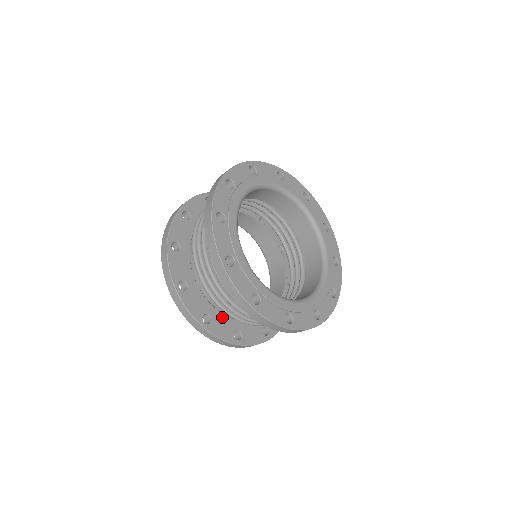
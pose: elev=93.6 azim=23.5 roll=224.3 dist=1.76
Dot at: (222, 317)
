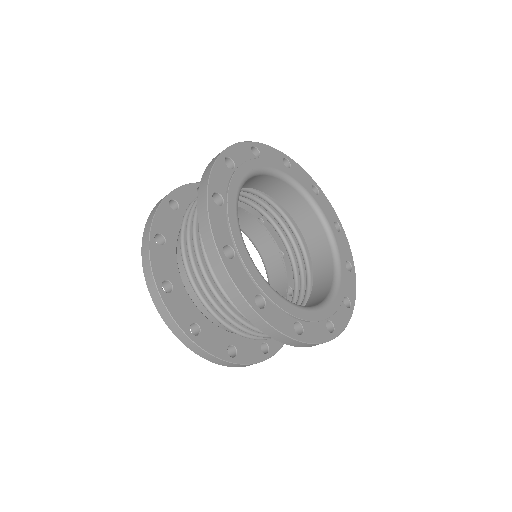
Dot at: (187, 298)
